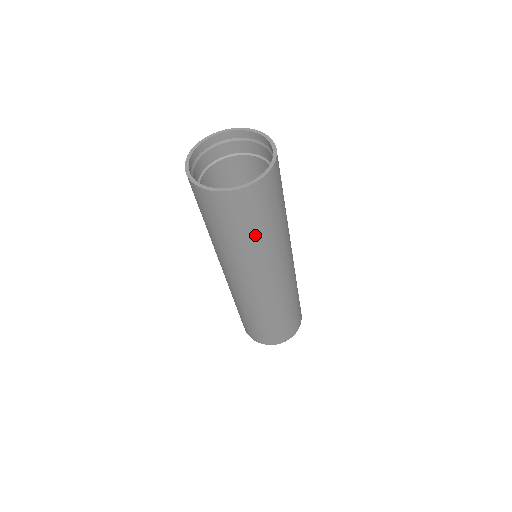
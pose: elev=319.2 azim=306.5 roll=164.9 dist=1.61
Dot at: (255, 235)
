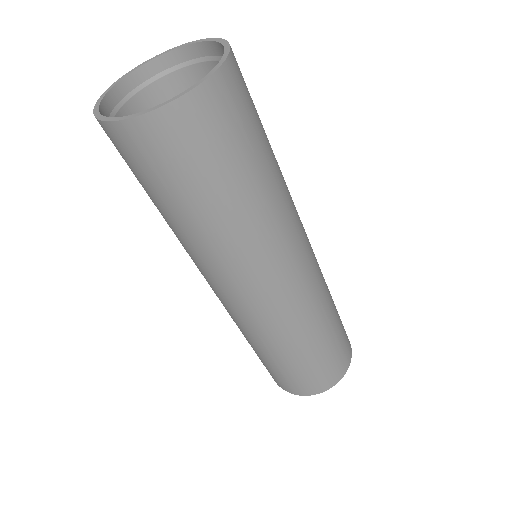
Dot at: (175, 212)
